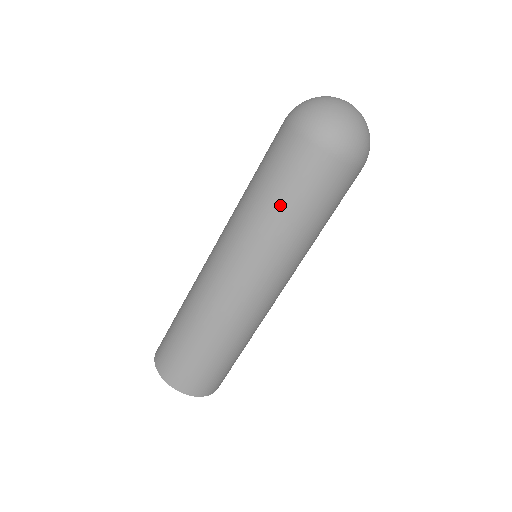
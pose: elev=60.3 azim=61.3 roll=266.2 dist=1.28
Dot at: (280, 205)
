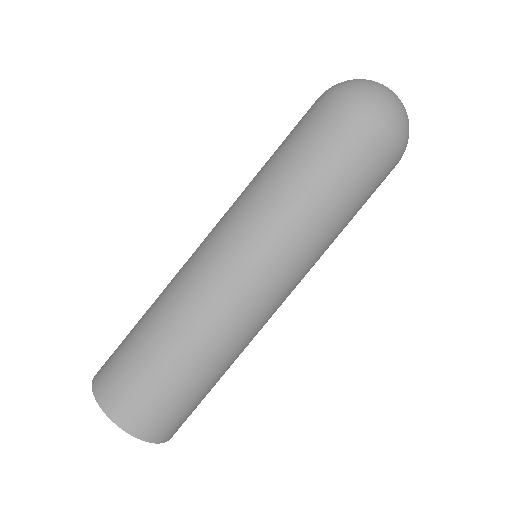
Dot at: (292, 168)
